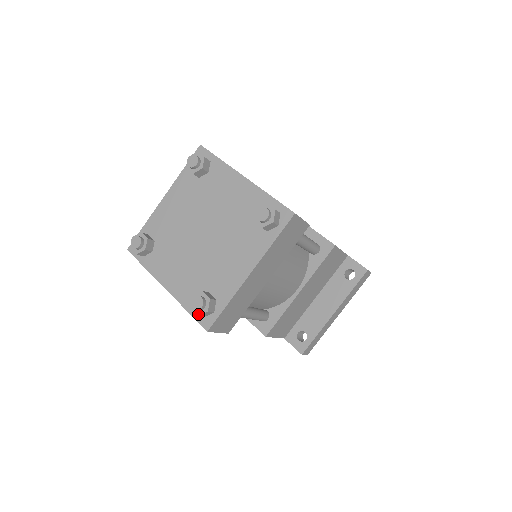
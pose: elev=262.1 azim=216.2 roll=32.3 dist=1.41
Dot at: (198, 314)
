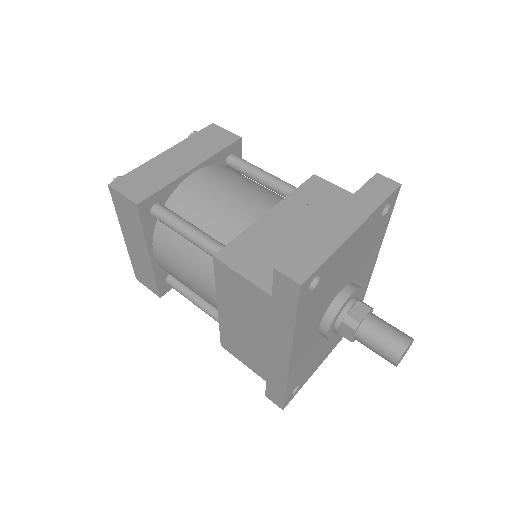
Dot at: occluded
